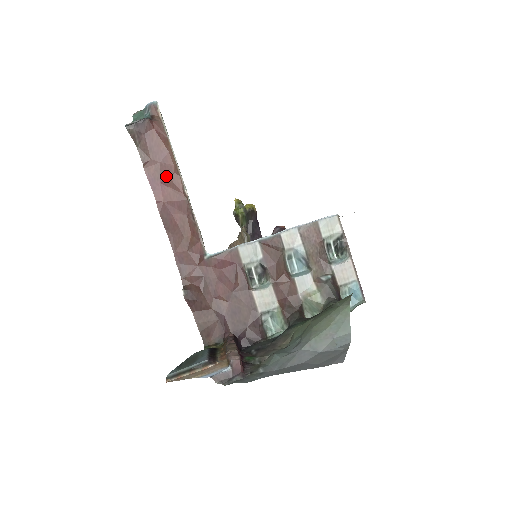
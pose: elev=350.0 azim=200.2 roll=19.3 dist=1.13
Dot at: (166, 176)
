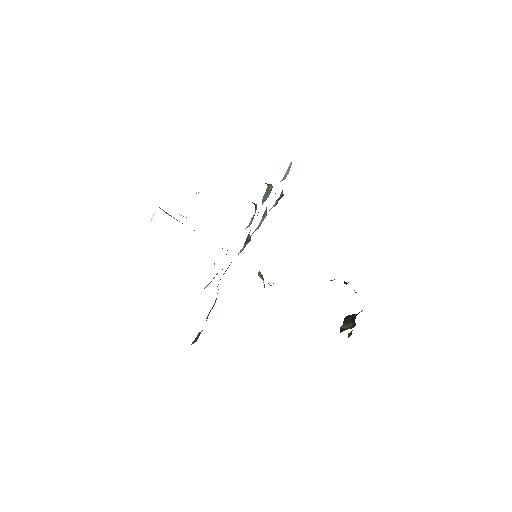
Dot at: occluded
